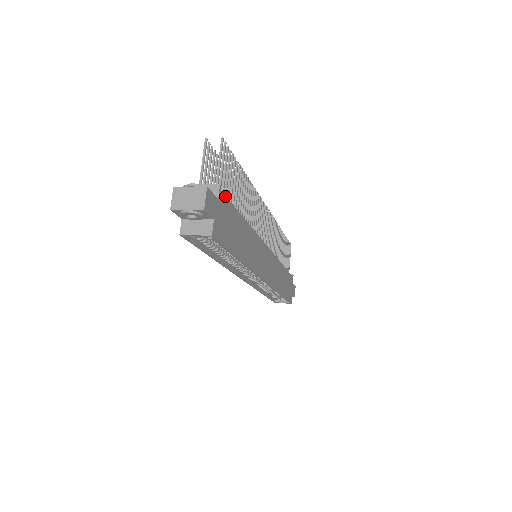
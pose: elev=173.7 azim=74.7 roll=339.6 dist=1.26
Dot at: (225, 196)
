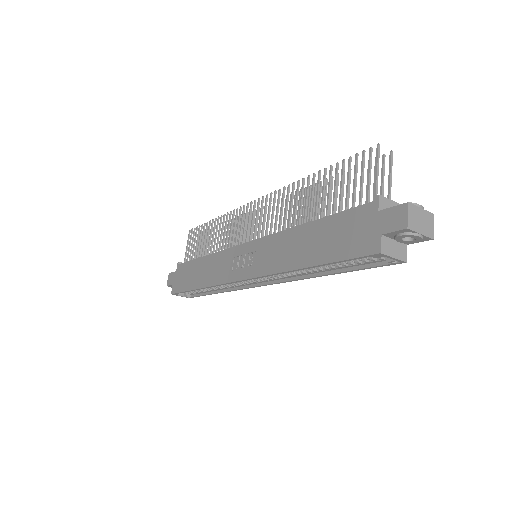
Dot at: occluded
